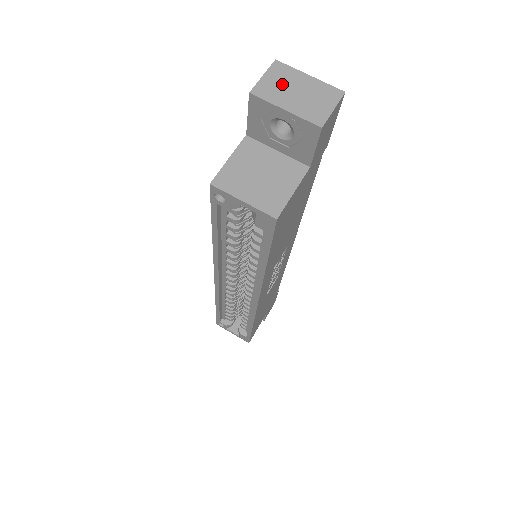
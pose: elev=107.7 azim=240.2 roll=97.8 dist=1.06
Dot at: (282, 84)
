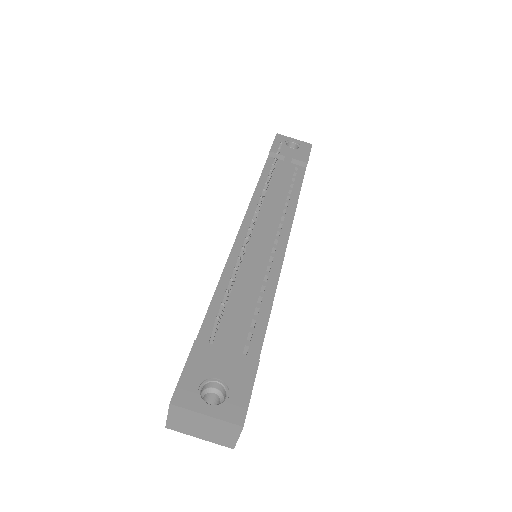
Dot at: (187, 422)
